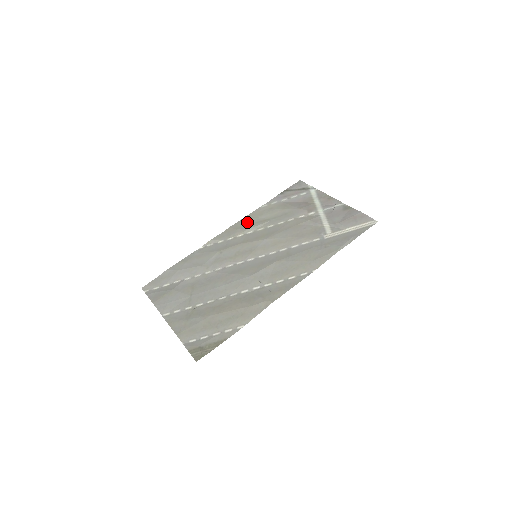
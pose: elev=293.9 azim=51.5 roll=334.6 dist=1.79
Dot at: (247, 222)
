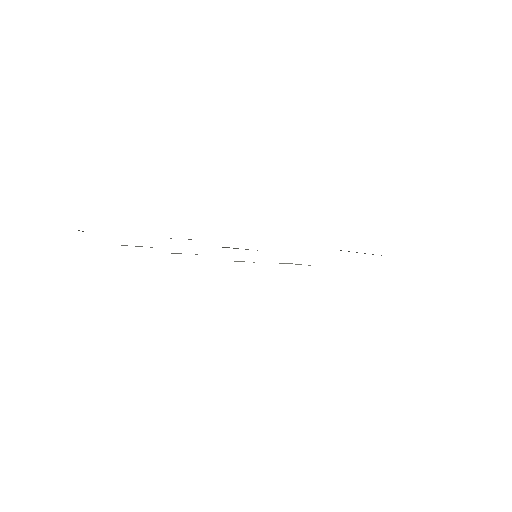
Dot at: occluded
